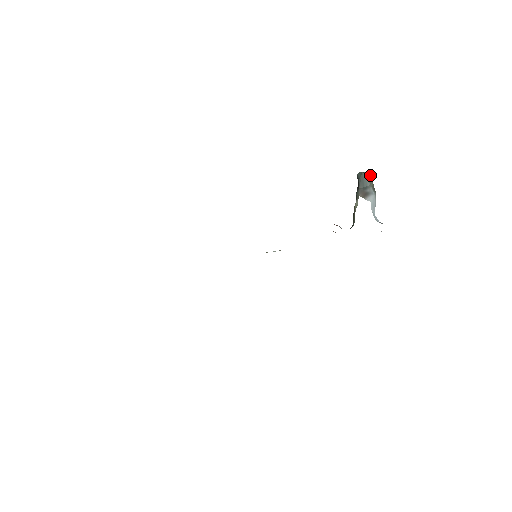
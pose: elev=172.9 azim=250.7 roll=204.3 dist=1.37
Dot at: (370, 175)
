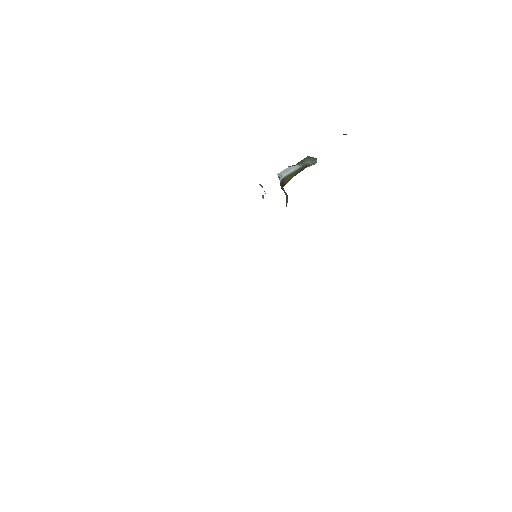
Dot at: (312, 159)
